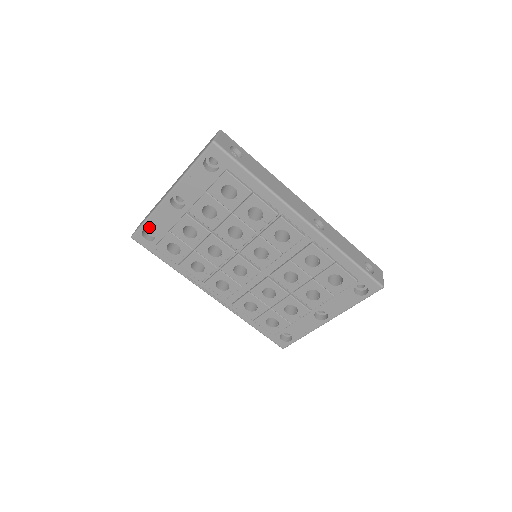
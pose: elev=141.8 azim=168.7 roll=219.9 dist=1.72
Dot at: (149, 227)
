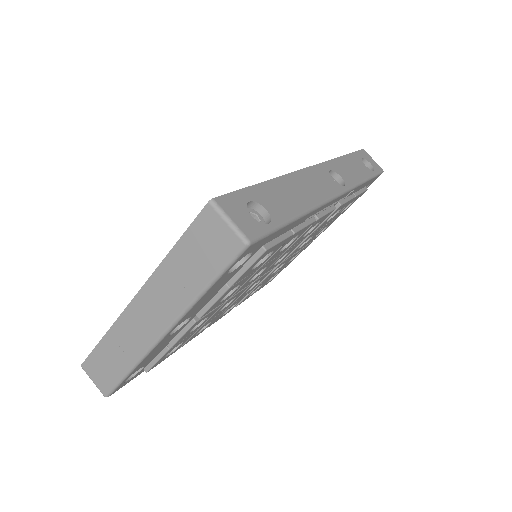
Dot at: (134, 372)
